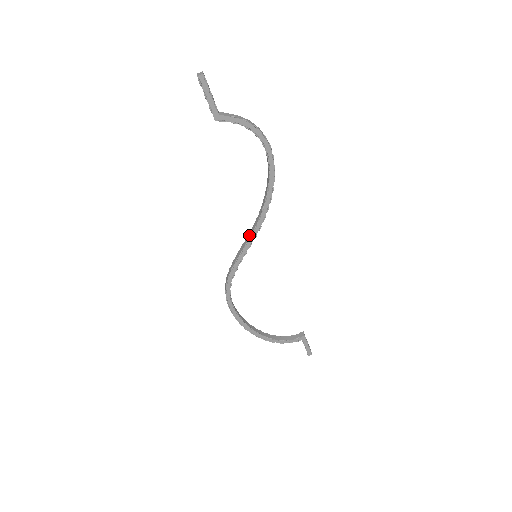
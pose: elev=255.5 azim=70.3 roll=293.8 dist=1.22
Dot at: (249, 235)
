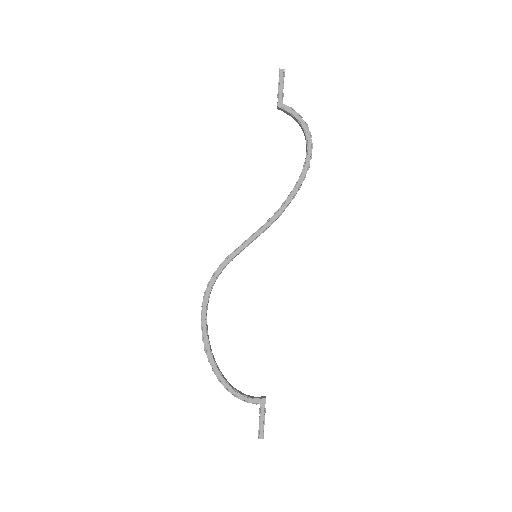
Dot at: (259, 228)
